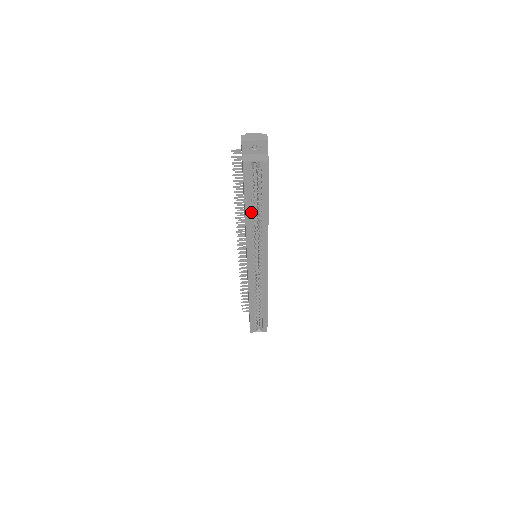
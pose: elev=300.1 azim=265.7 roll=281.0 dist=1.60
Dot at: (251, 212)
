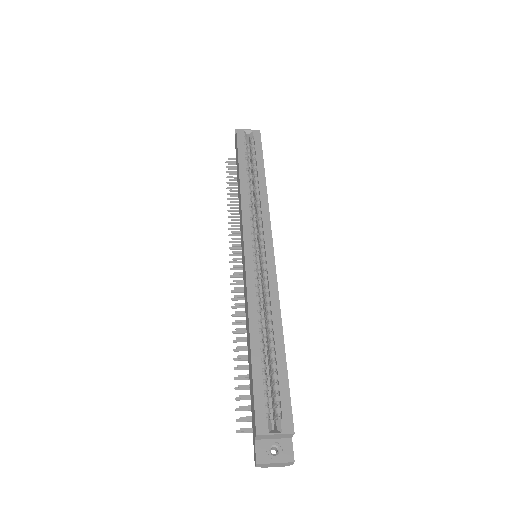
Dot at: (246, 174)
